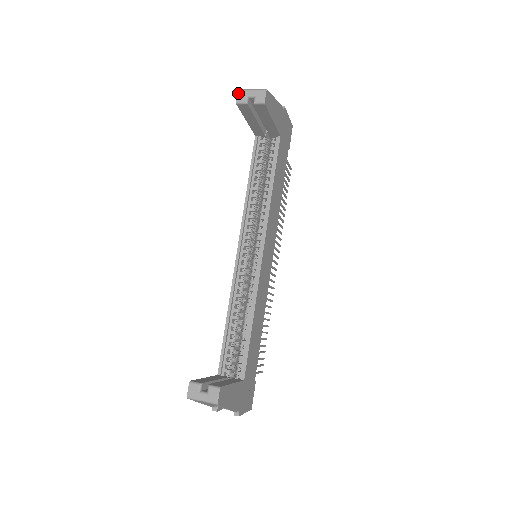
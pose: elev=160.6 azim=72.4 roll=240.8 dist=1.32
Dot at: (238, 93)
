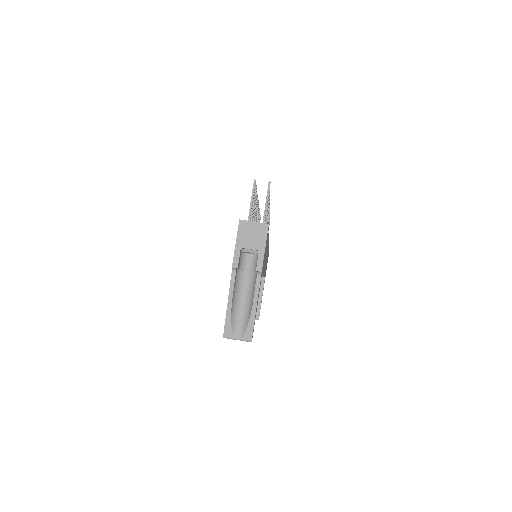
Dot at: occluded
